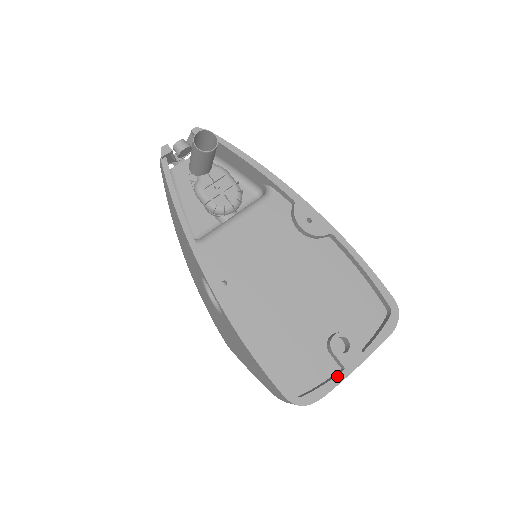
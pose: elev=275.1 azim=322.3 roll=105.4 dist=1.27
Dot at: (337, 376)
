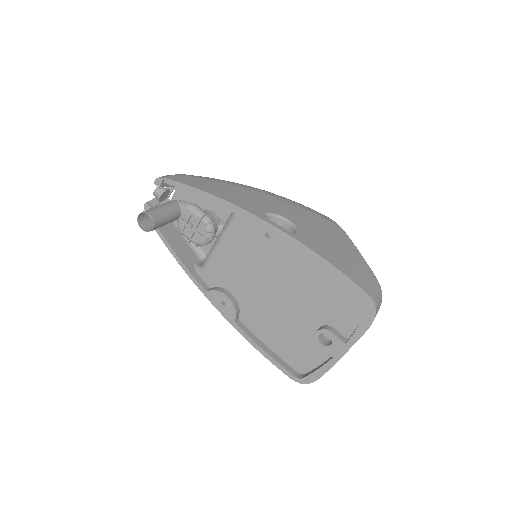
Dot at: (327, 363)
